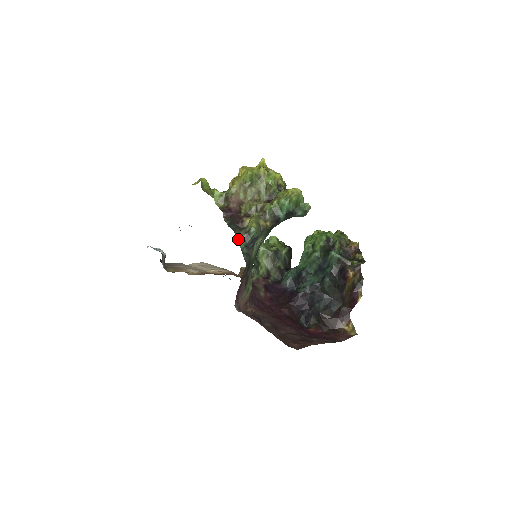
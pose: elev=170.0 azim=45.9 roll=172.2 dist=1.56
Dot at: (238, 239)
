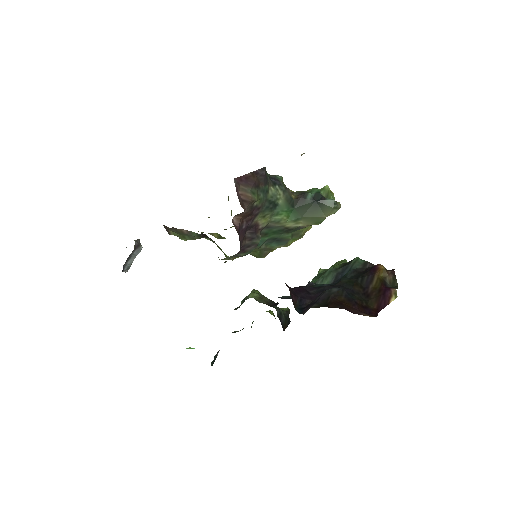
Dot at: occluded
